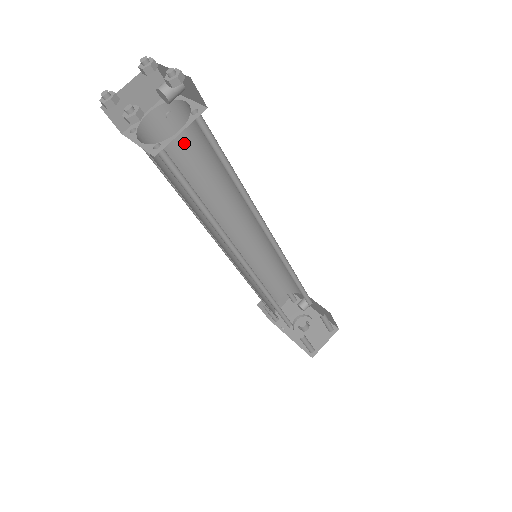
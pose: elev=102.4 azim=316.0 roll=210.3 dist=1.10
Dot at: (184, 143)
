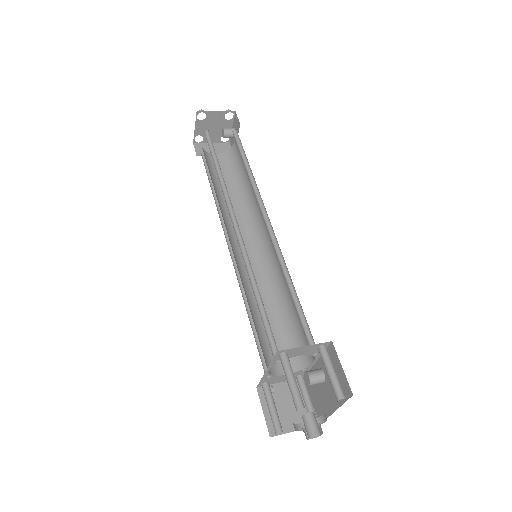
Dot at: (230, 174)
